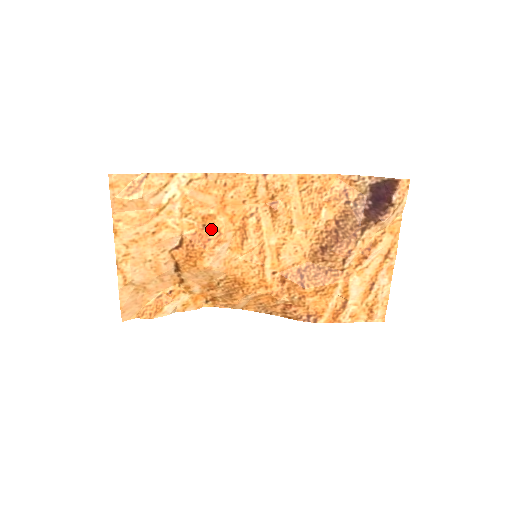
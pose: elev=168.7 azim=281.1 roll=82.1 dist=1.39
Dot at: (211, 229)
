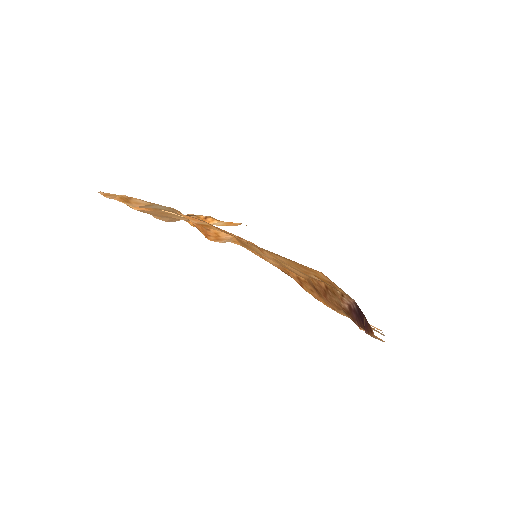
Dot at: (209, 230)
